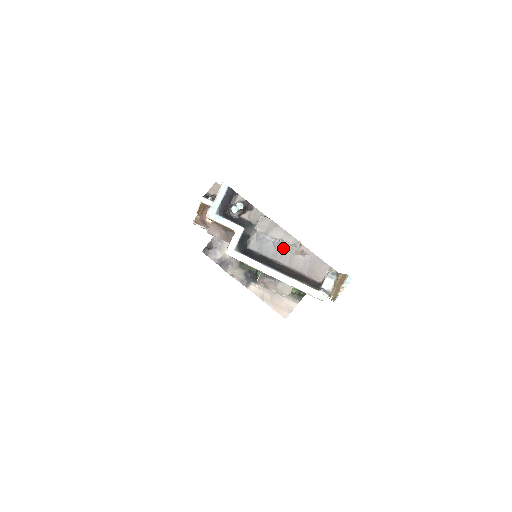
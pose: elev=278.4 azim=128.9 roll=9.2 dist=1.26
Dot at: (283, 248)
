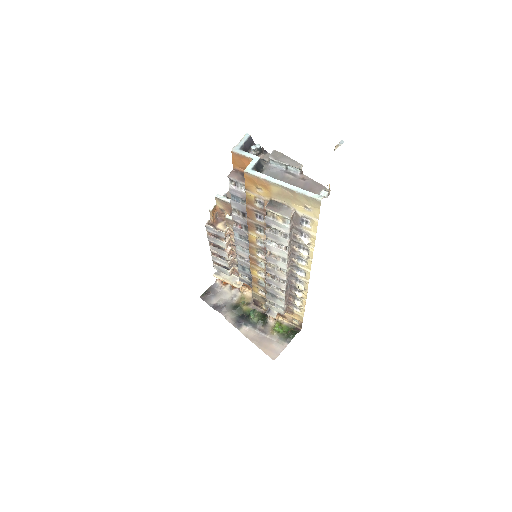
Dot at: (288, 174)
